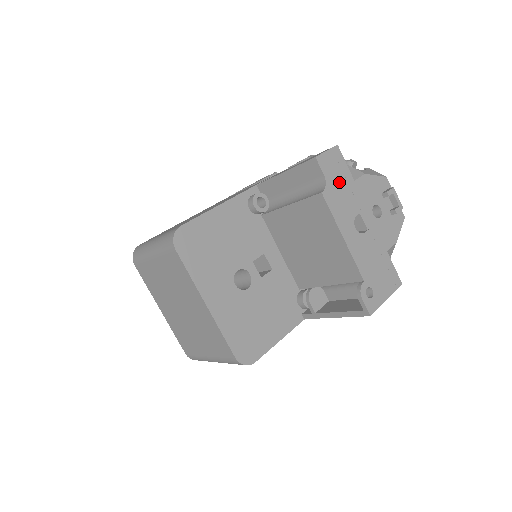
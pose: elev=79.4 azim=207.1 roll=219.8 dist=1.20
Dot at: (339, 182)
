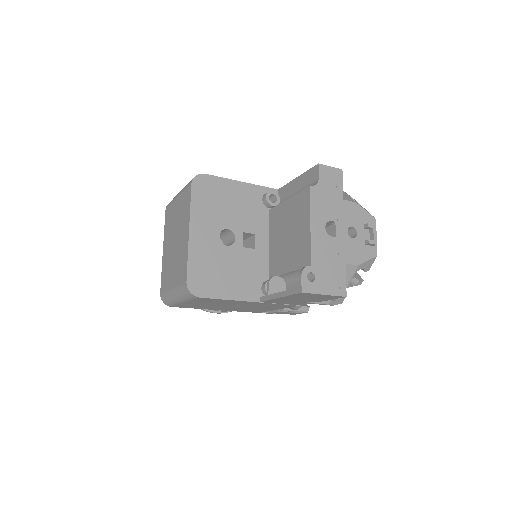
Dot at: (329, 191)
